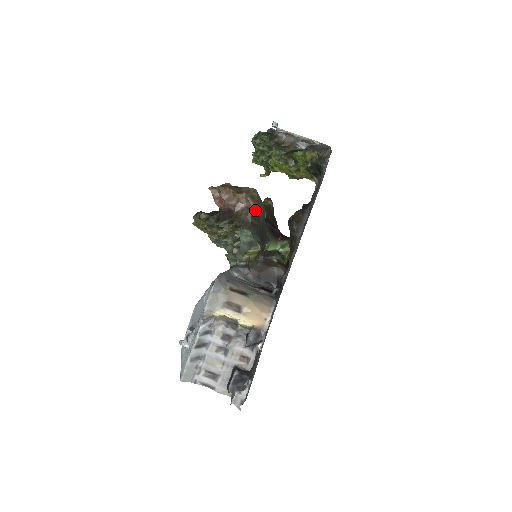
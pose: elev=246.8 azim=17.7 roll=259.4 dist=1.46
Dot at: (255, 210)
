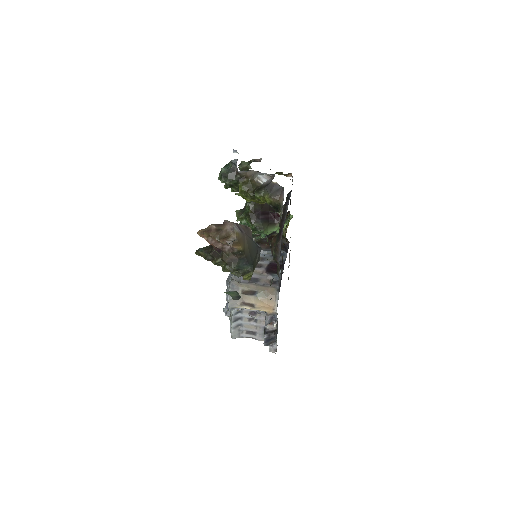
Dot at: (238, 249)
